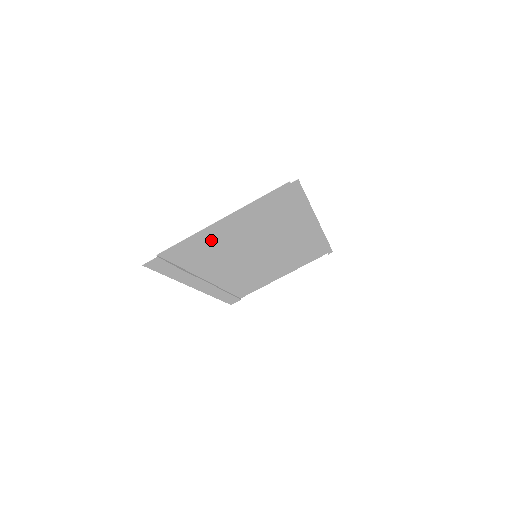
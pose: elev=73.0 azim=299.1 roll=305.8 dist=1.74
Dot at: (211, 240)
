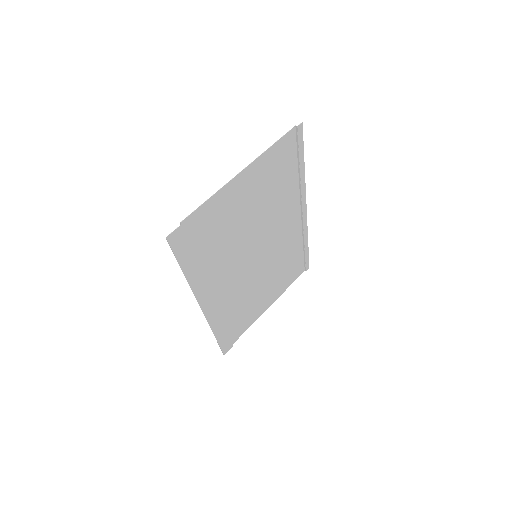
Dot at: (227, 210)
